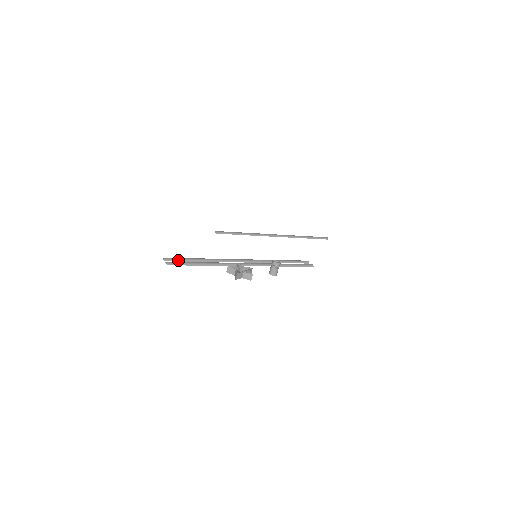
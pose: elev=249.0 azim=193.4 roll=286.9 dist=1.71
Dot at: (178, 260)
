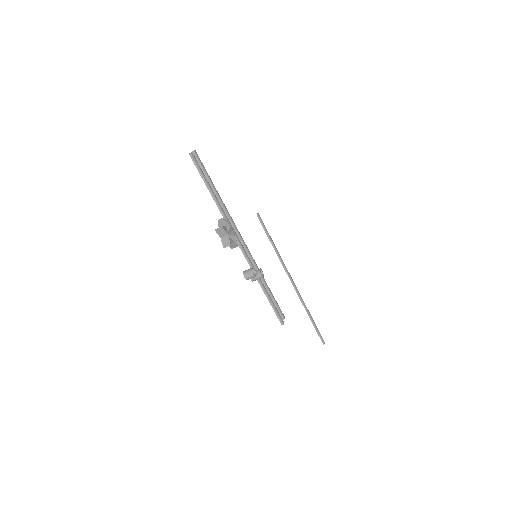
Dot at: (202, 166)
